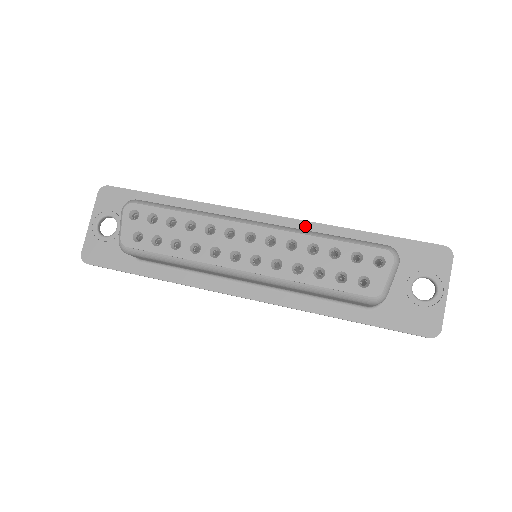
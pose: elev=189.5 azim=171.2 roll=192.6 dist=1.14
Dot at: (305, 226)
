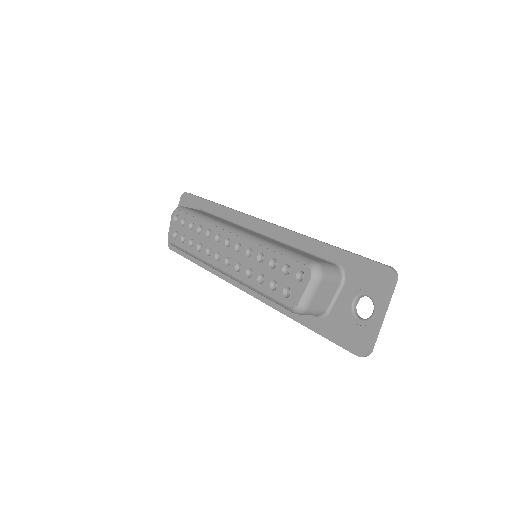
Dot at: (286, 234)
